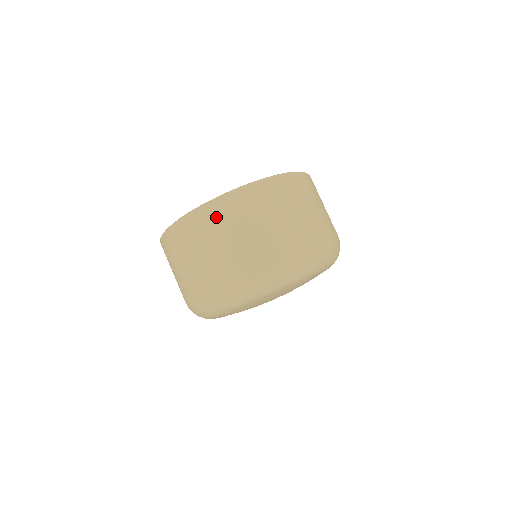
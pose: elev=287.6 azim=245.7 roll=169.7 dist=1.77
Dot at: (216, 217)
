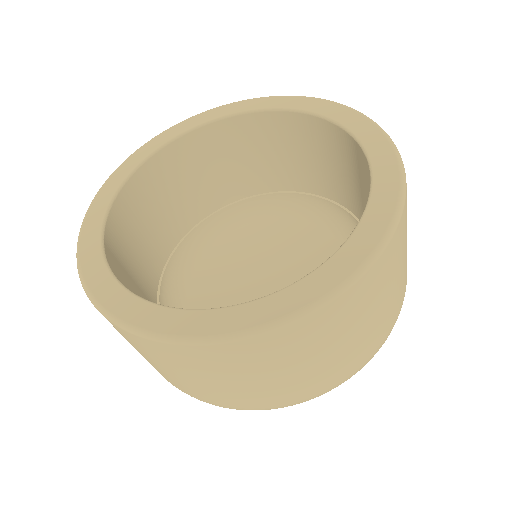
Dot at: (291, 345)
